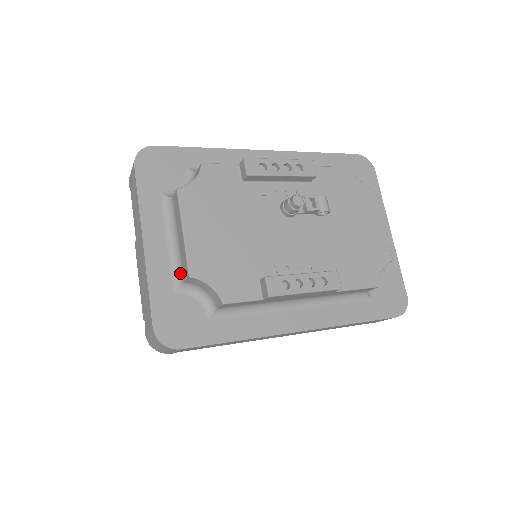
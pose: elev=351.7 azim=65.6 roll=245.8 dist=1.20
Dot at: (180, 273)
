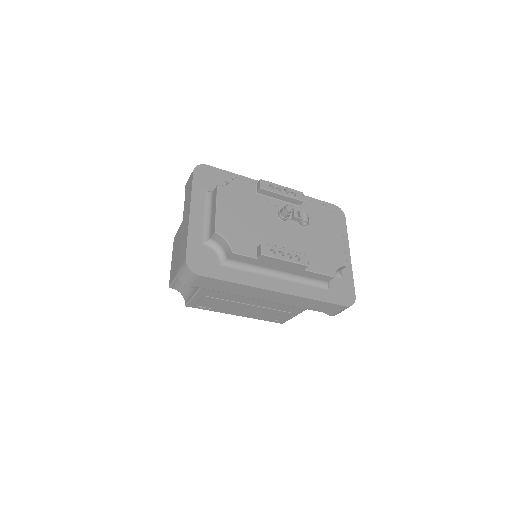
Dot at: (208, 234)
